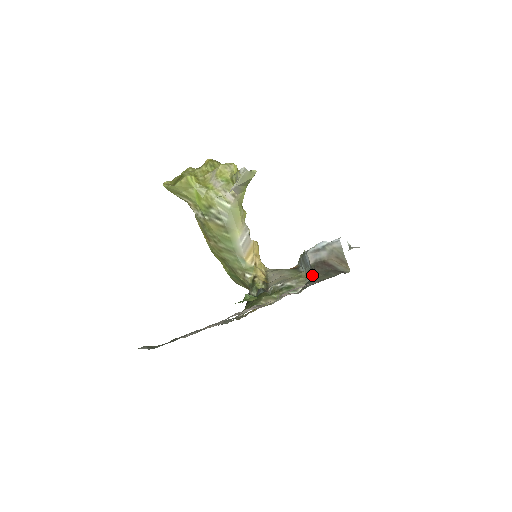
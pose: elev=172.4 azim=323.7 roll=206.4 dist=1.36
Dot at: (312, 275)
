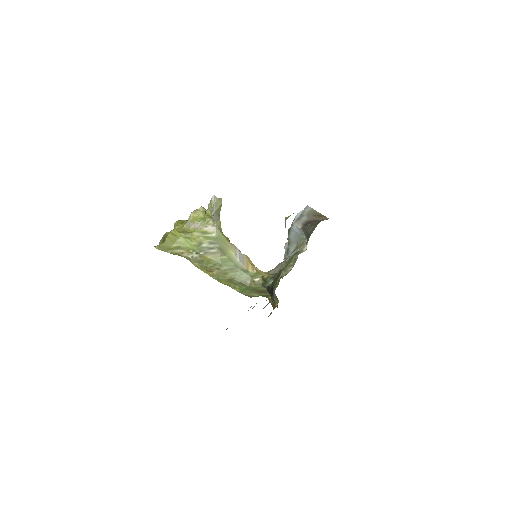
Dot at: (307, 231)
